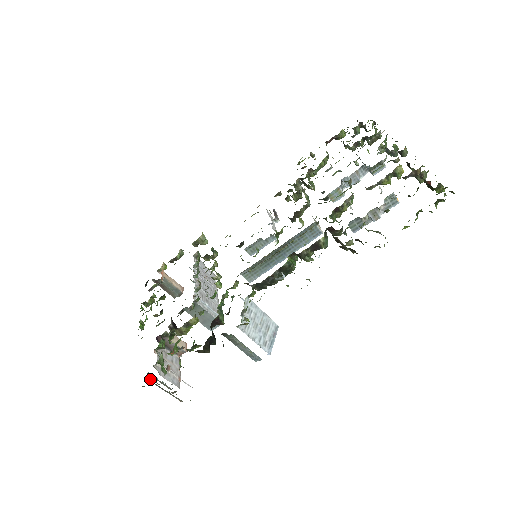
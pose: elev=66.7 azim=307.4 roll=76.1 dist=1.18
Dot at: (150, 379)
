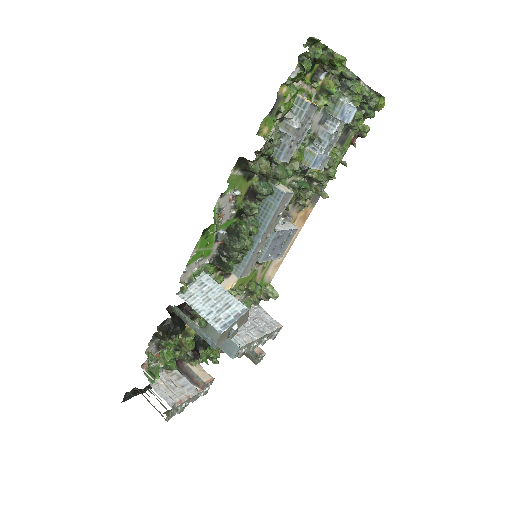
Dot at: occluded
